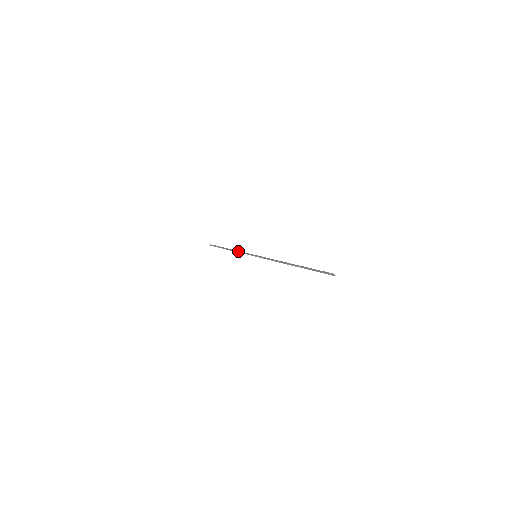
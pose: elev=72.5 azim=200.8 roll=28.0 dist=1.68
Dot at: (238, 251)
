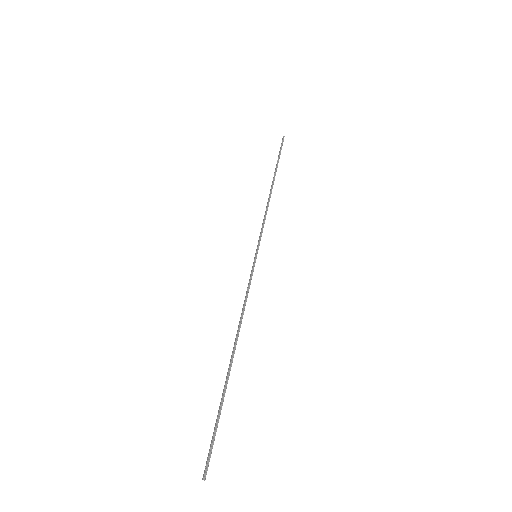
Dot at: occluded
